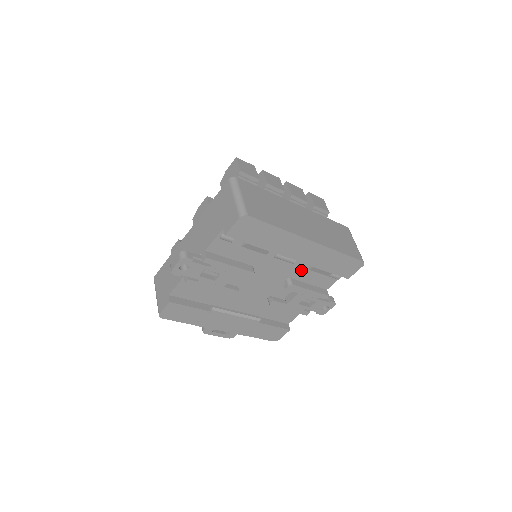
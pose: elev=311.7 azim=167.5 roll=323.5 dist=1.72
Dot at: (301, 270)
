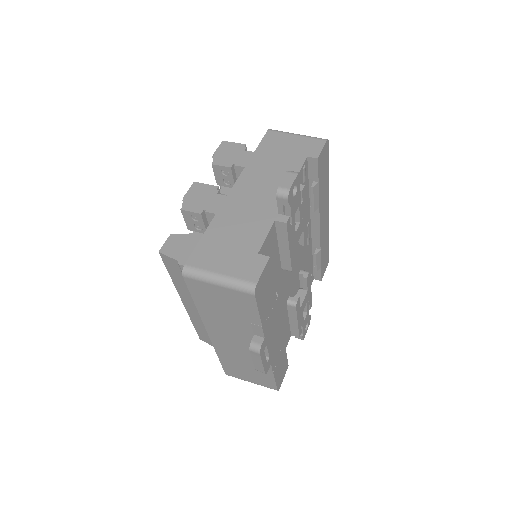
Dot at: (306, 260)
